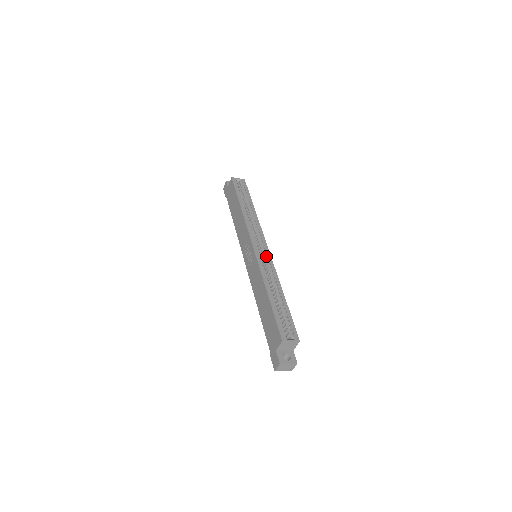
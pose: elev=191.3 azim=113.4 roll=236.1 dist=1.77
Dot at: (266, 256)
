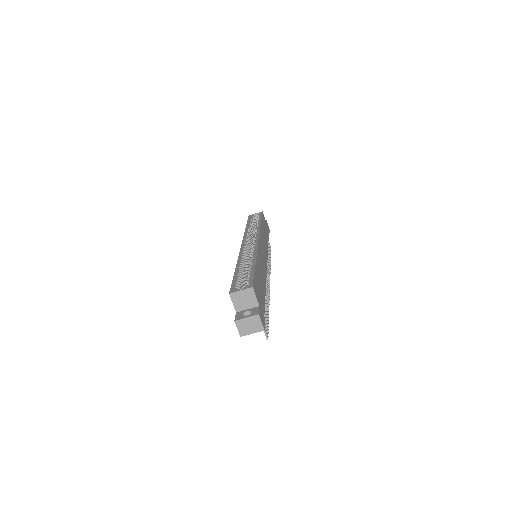
Dot at: (252, 245)
